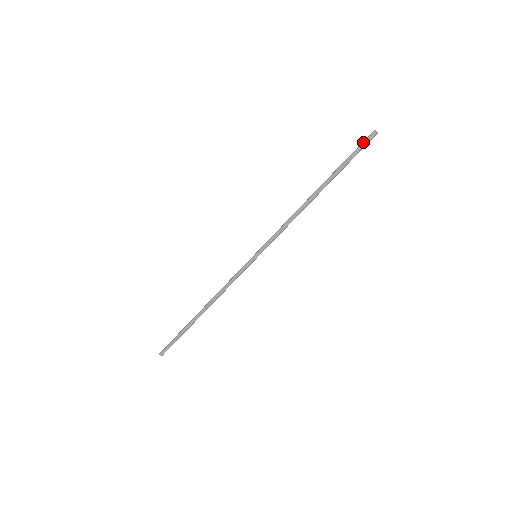
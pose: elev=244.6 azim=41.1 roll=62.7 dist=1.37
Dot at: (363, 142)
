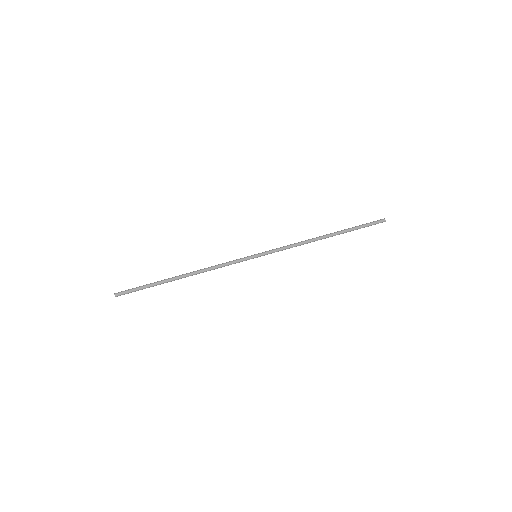
Dot at: (373, 221)
